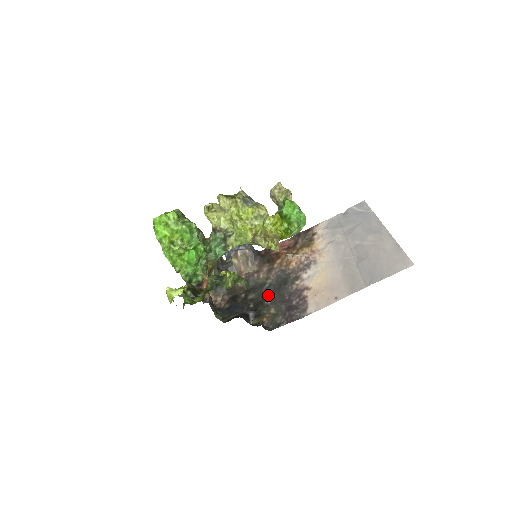
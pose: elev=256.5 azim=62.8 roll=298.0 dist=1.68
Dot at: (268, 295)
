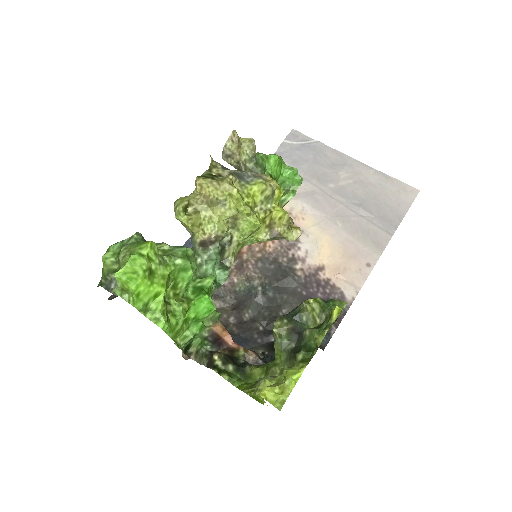
Dot at: (274, 302)
